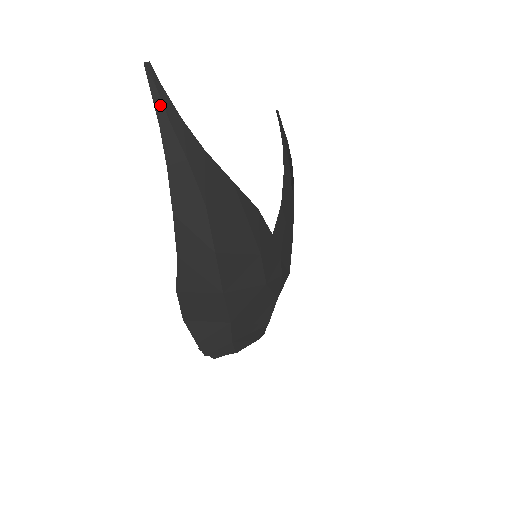
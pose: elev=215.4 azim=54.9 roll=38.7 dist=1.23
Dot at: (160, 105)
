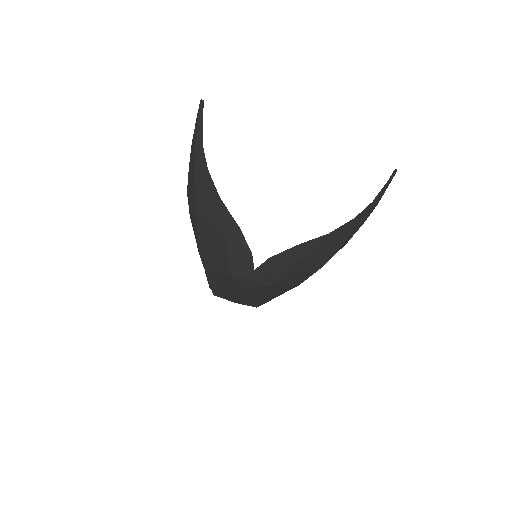
Dot at: (196, 129)
